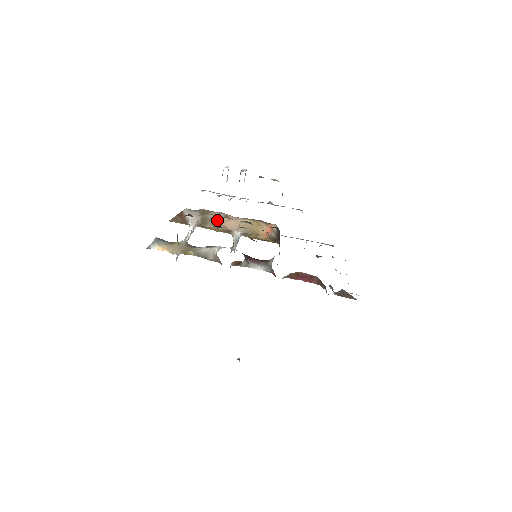
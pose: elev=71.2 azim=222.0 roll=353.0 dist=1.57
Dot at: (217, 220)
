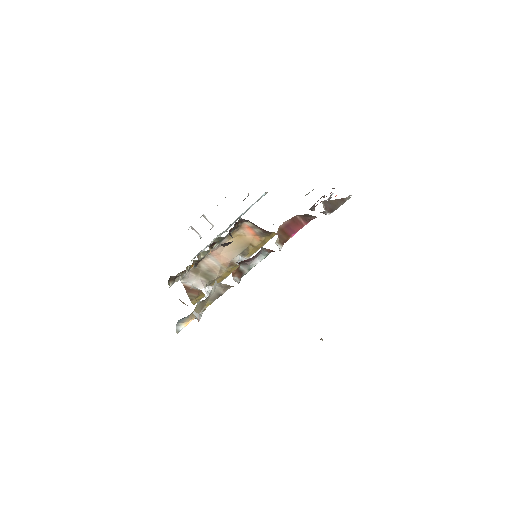
Dot at: (213, 265)
